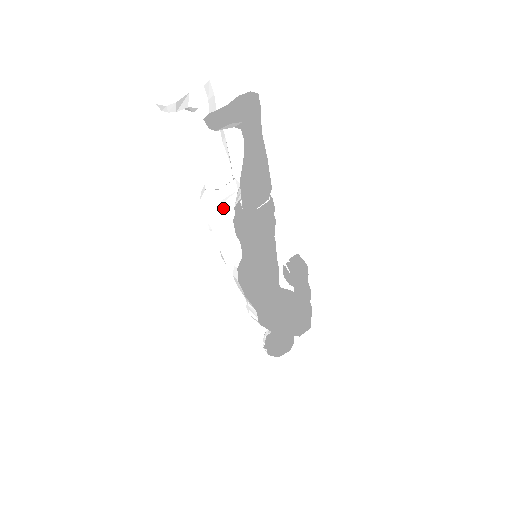
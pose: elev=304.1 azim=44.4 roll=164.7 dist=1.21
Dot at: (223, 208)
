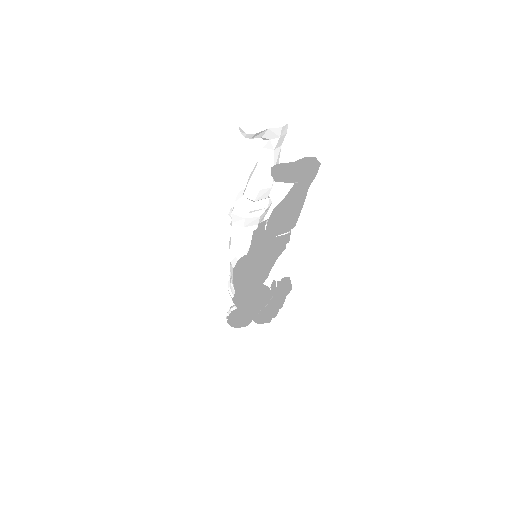
Dot at: (250, 216)
